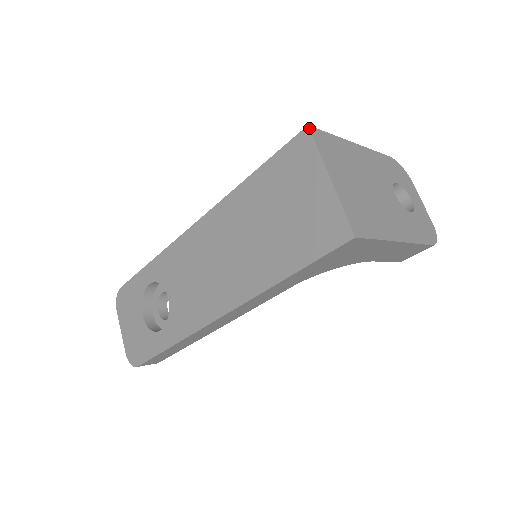
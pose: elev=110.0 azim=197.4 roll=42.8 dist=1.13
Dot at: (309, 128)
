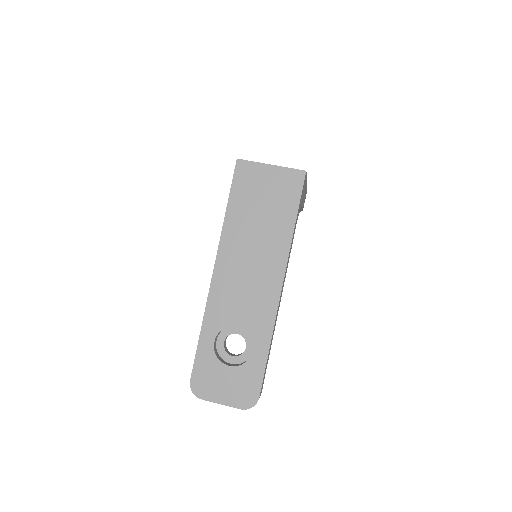
Dot at: (239, 159)
